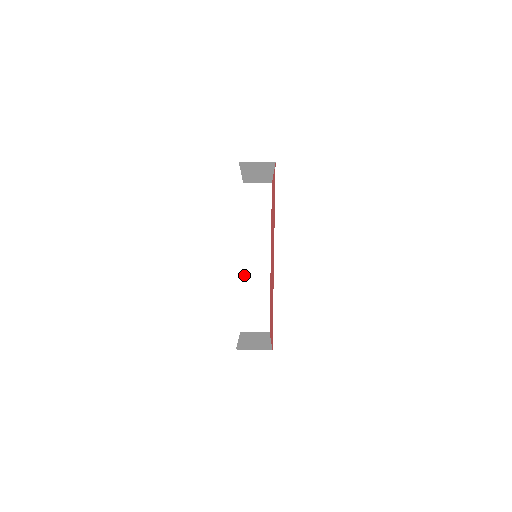
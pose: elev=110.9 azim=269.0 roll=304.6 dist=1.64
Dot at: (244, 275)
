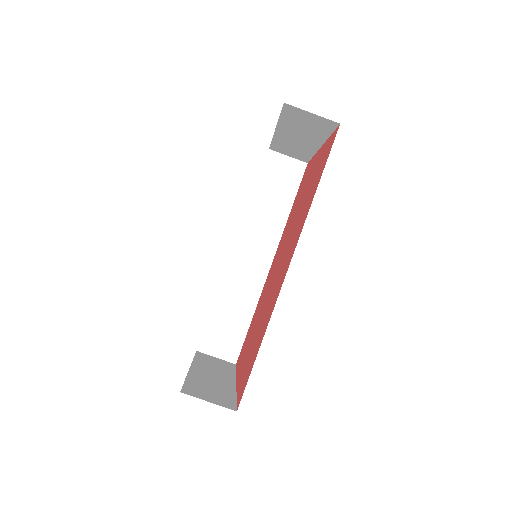
Dot at: (227, 275)
